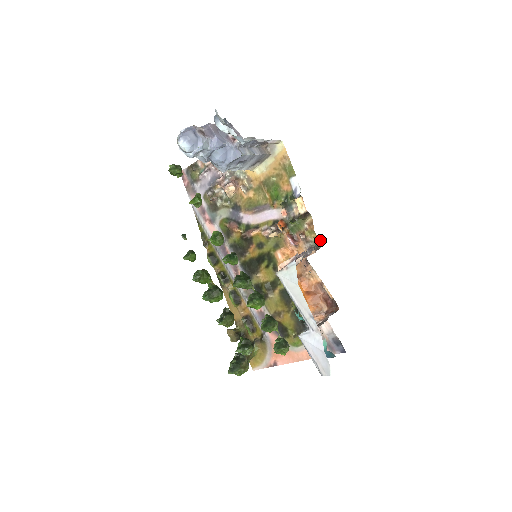
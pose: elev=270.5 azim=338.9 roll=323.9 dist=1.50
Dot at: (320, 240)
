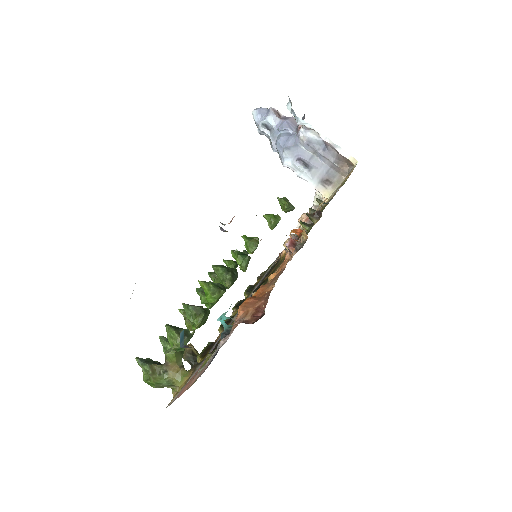
Dot at: occluded
